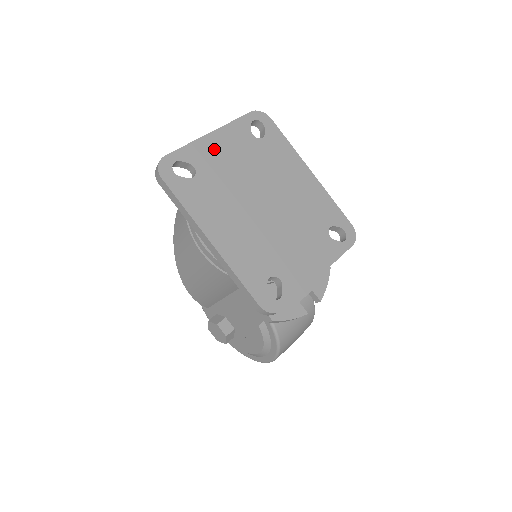
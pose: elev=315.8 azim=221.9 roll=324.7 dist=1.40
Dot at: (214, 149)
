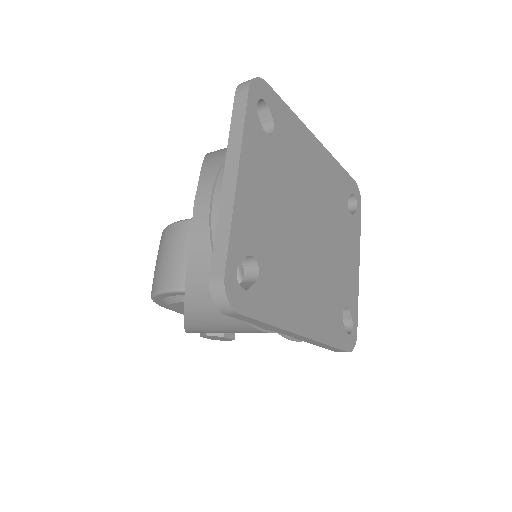
Dot at: (252, 203)
